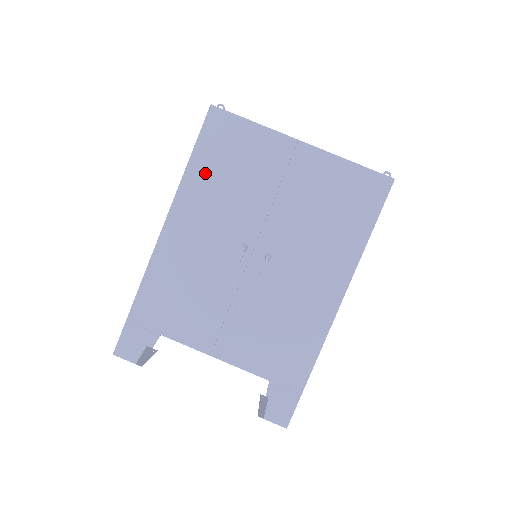
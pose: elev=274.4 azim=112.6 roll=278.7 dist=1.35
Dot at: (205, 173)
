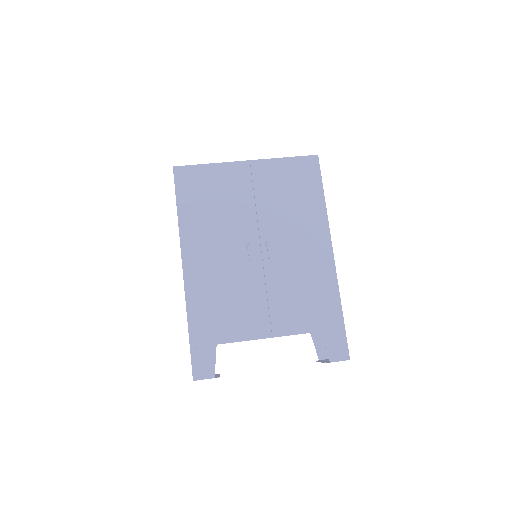
Dot at: (193, 212)
